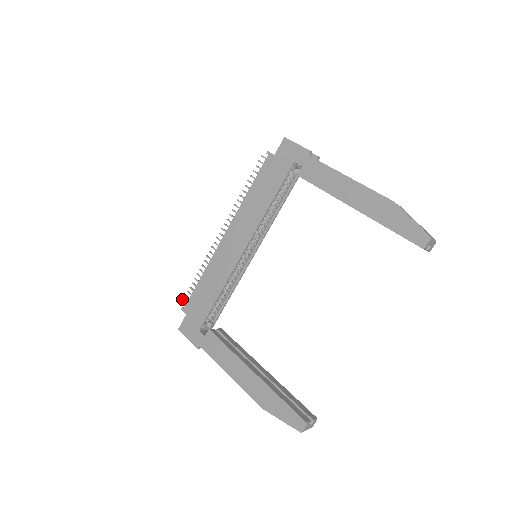
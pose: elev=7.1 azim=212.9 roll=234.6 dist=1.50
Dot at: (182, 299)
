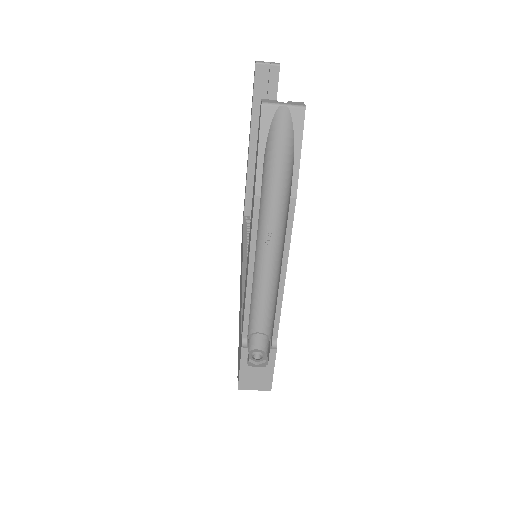
Dot at: occluded
